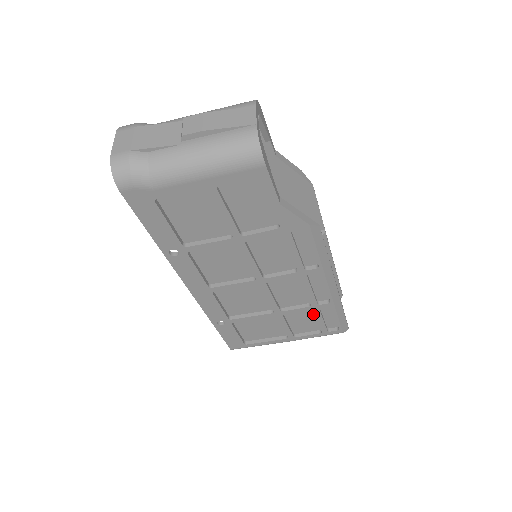
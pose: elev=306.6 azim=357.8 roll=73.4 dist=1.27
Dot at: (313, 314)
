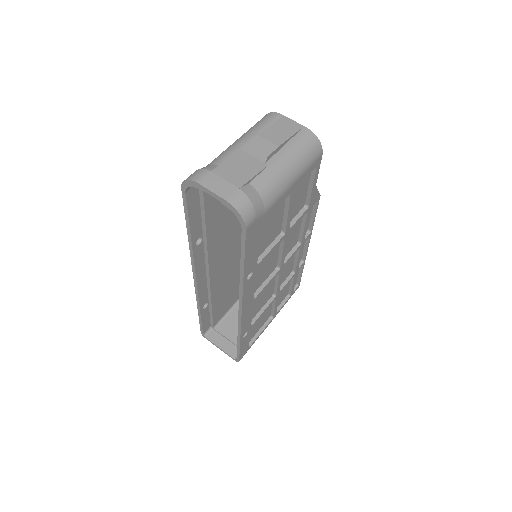
Dot at: (289, 282)
